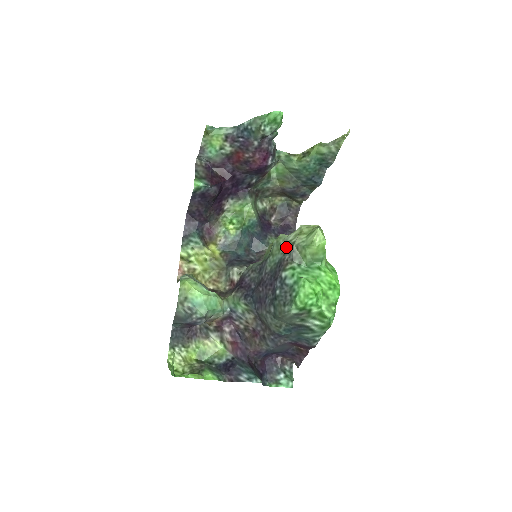
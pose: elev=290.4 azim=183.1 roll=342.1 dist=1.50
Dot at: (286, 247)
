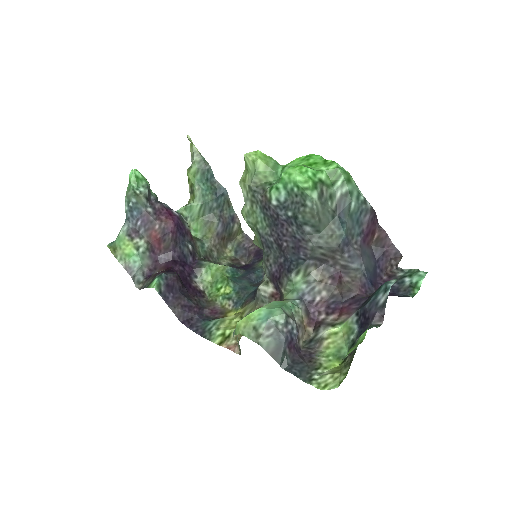
Dot at: (251, 199)
